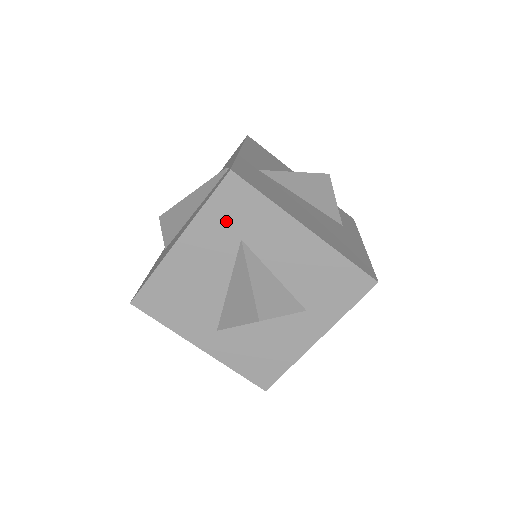
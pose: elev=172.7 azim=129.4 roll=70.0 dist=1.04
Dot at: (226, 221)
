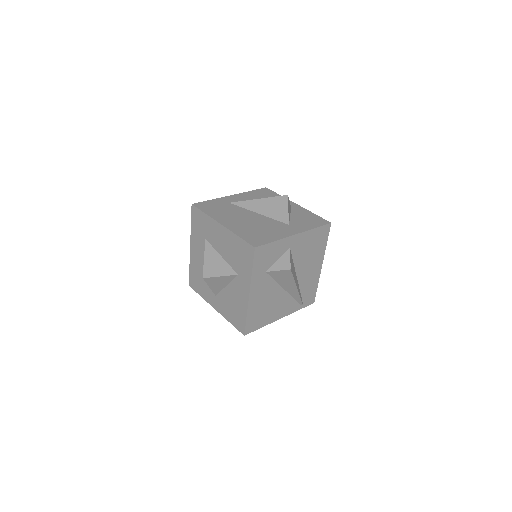
Dot at: (199, 231)
